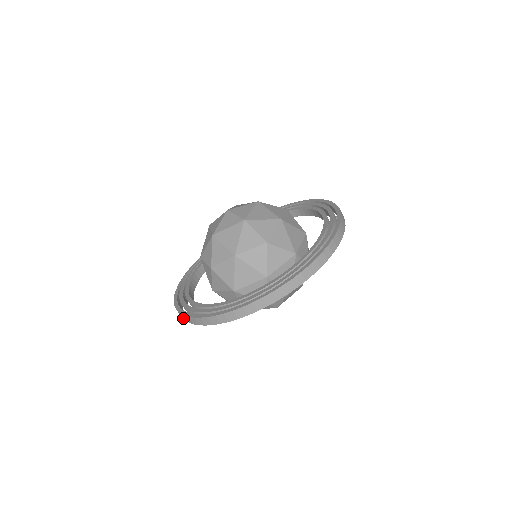
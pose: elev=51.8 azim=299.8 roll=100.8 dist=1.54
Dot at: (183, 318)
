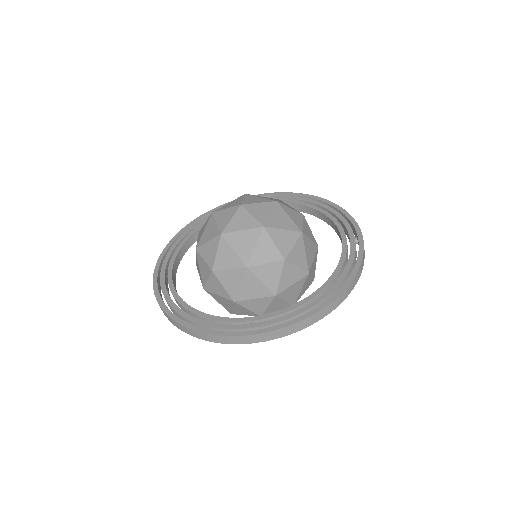
Dot at: (167, 317)
